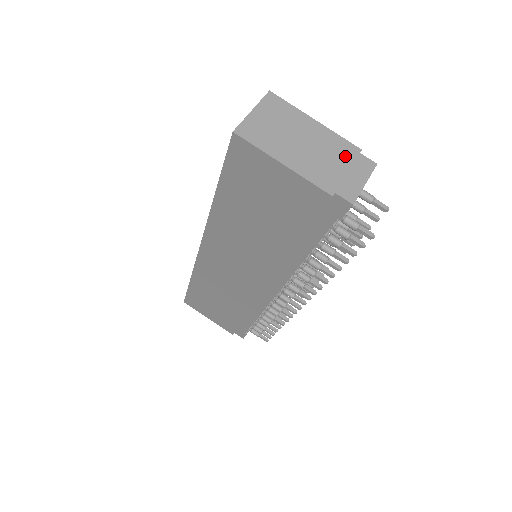
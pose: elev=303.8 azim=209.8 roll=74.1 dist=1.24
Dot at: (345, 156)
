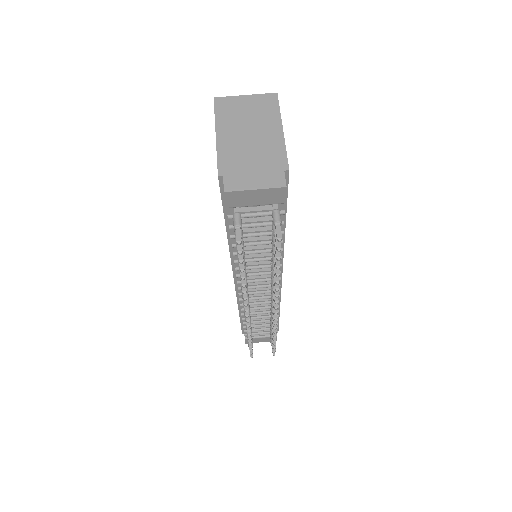
Dot at: (268, 163)
